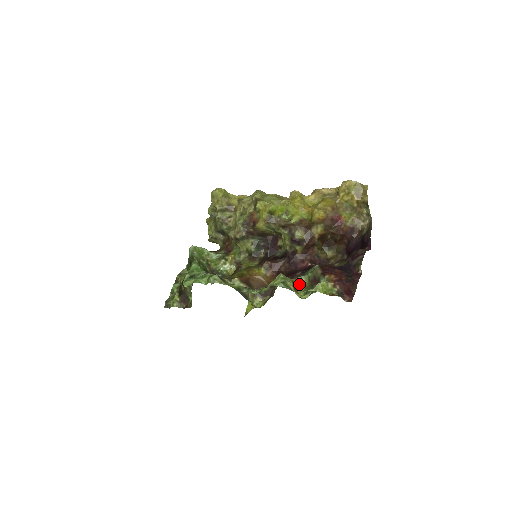
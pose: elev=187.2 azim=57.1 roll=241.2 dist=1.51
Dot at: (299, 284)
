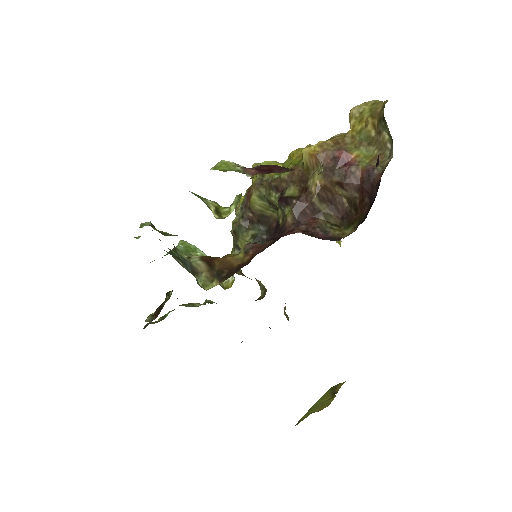
Dot at: (230, 208)
